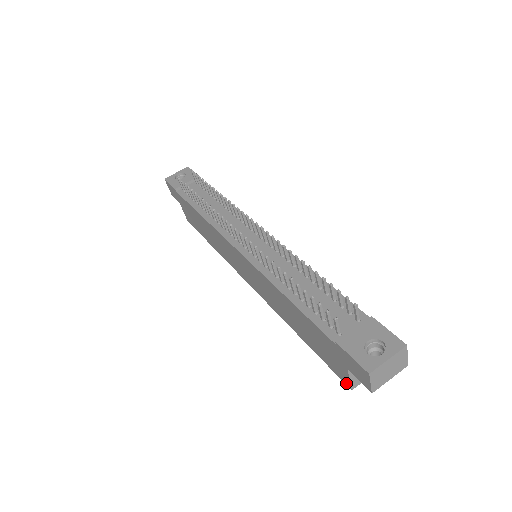
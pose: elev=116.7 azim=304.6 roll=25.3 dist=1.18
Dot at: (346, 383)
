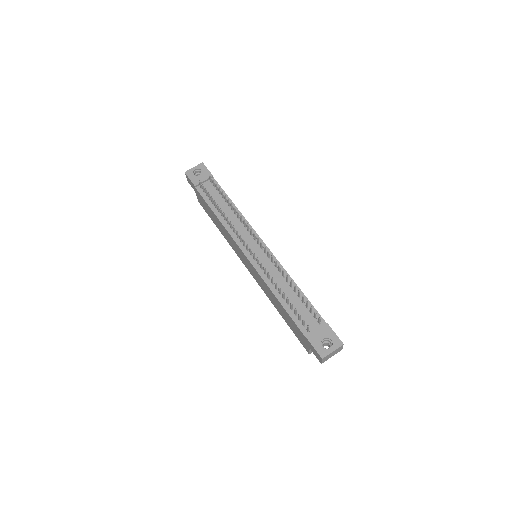
Dot at: (307, 350)
